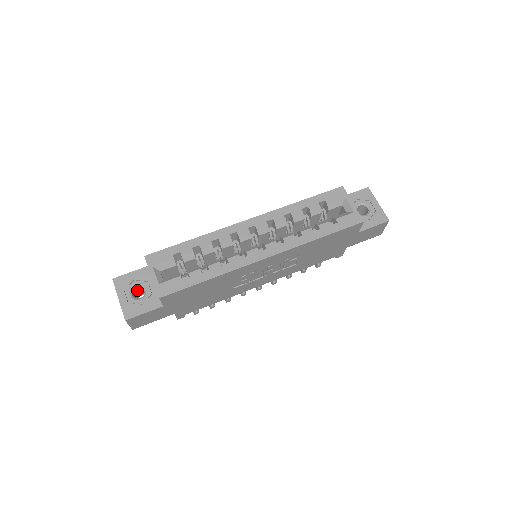
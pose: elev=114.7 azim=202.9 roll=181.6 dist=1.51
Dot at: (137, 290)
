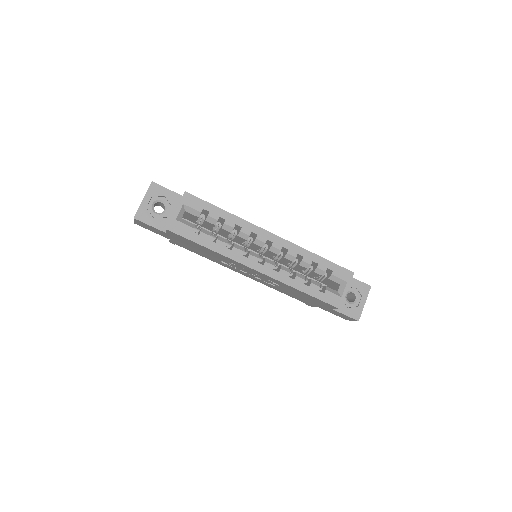
Dot at: (160, 203)
